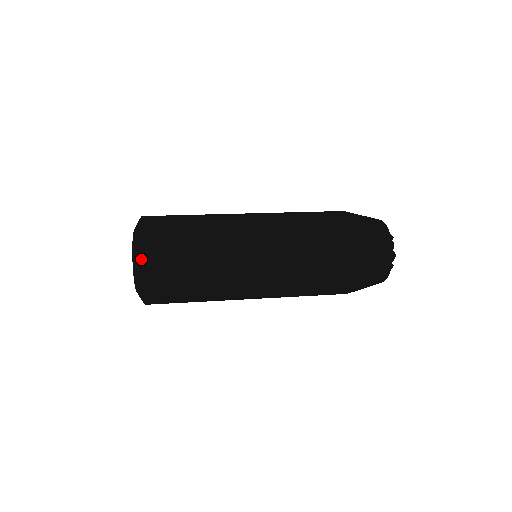
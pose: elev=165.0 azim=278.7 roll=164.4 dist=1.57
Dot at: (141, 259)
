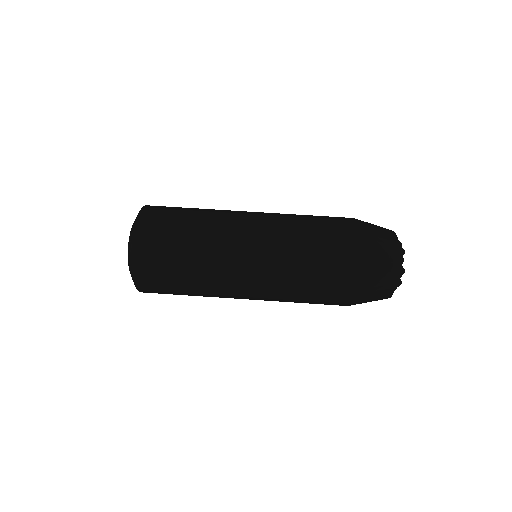
Dot at: (134, 249)
